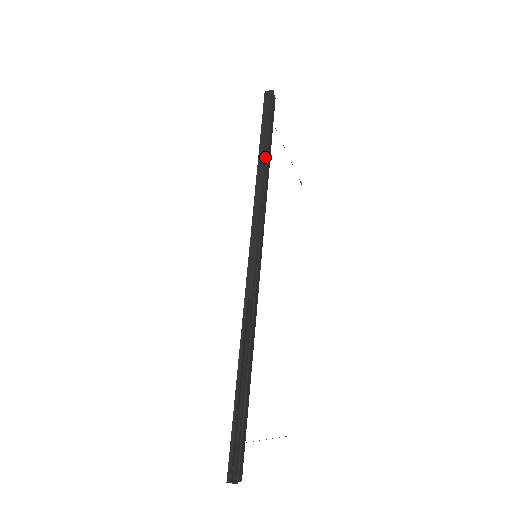
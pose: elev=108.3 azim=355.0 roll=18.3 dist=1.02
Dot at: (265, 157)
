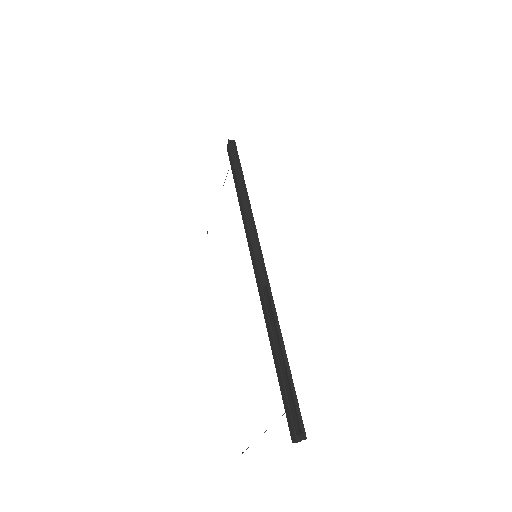
Dot at: (243, 184)
